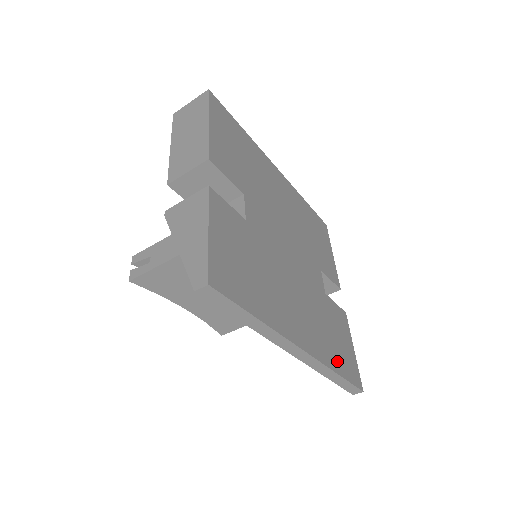
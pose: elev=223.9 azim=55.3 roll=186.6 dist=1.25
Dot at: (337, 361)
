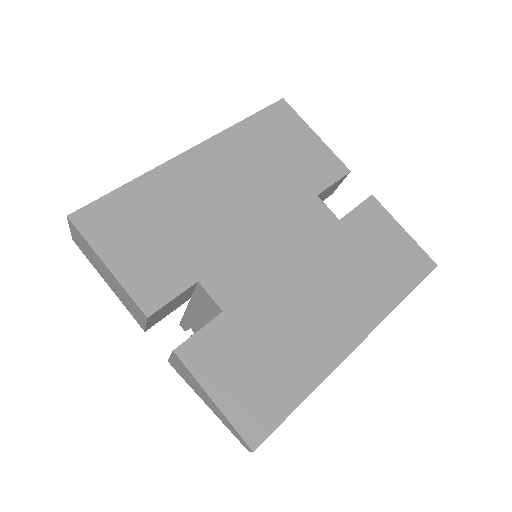
Dot at: (394, 286)
